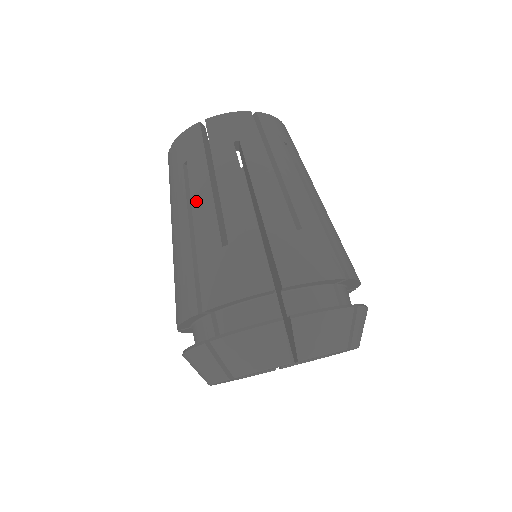
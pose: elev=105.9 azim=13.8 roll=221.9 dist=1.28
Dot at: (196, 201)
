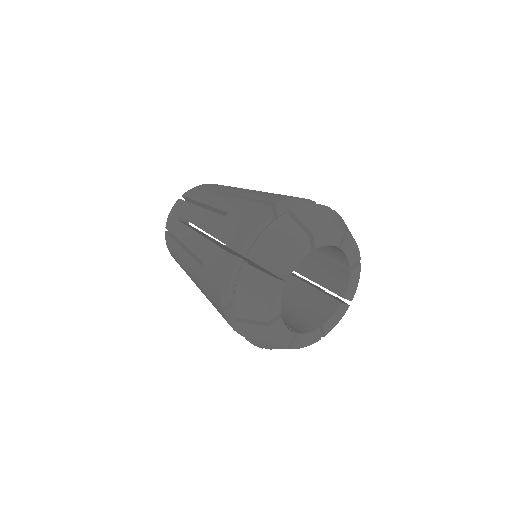
Dot at: (186, 264)
